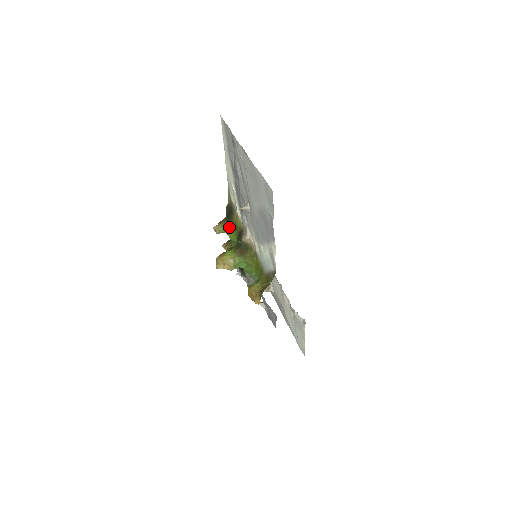
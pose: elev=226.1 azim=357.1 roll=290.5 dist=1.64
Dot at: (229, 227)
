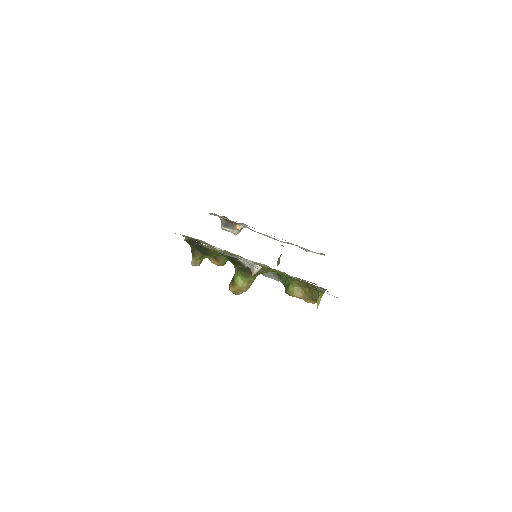
Dot at: (208, 255)
